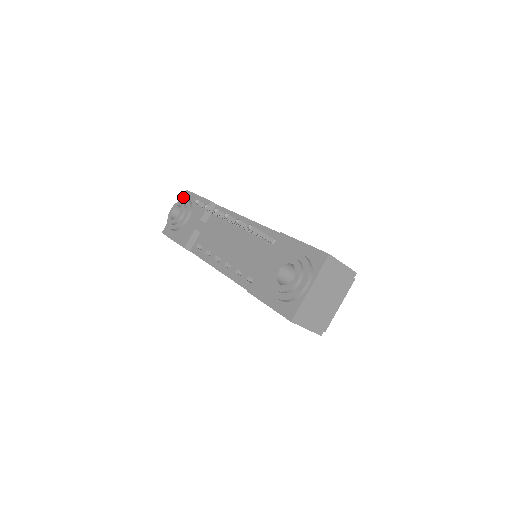
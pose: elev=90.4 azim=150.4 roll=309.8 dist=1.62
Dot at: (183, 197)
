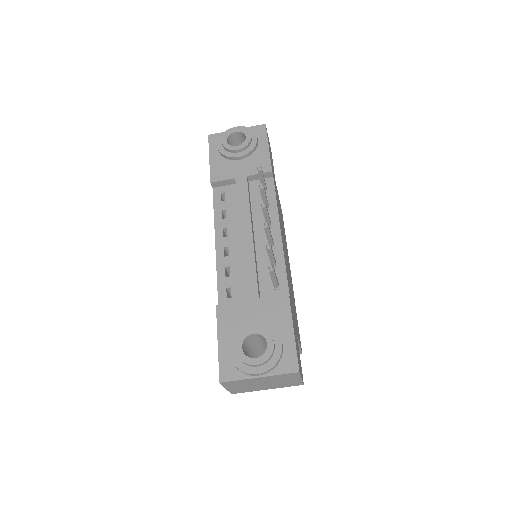
Dot at: (256, 127)
